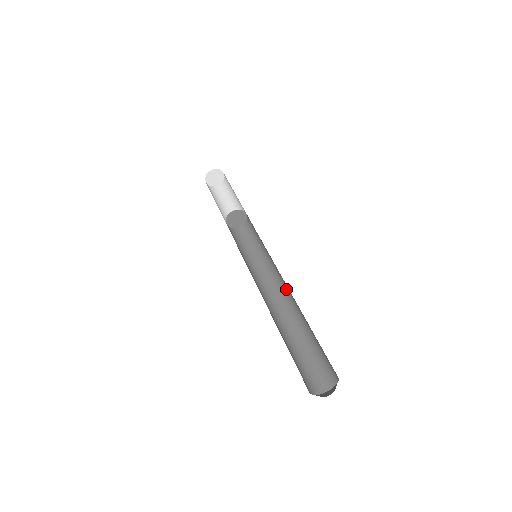
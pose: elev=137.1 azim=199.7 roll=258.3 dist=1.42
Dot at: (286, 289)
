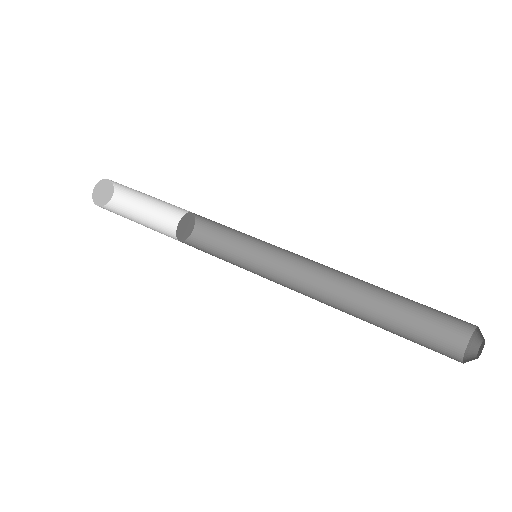
Dot at: (322, 281)
